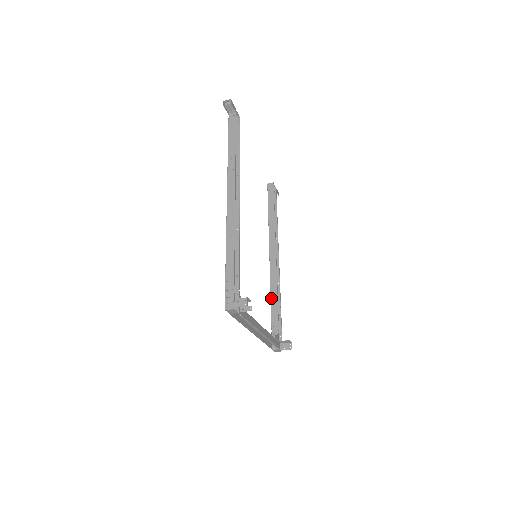
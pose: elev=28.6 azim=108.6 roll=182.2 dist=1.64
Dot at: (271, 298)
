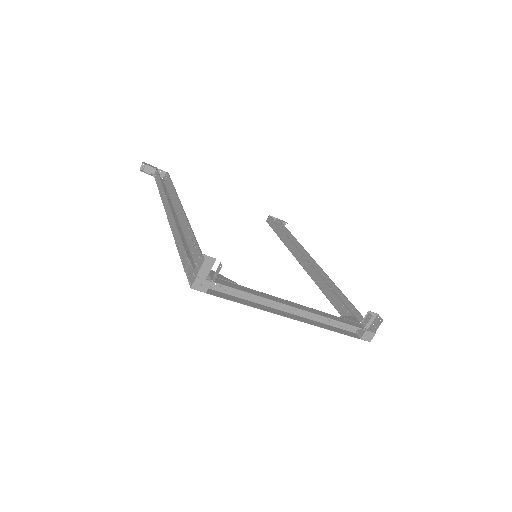
Dot at: (325, 295)
